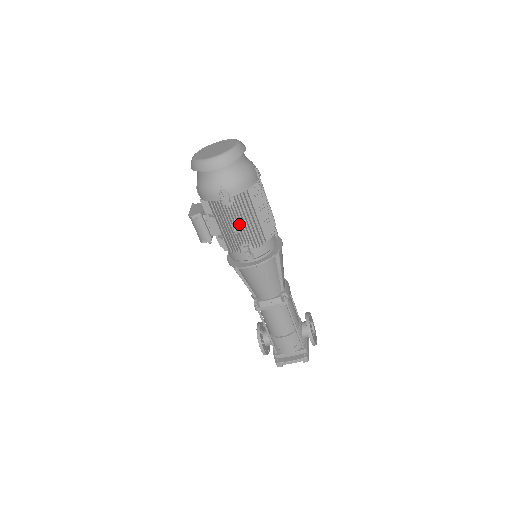
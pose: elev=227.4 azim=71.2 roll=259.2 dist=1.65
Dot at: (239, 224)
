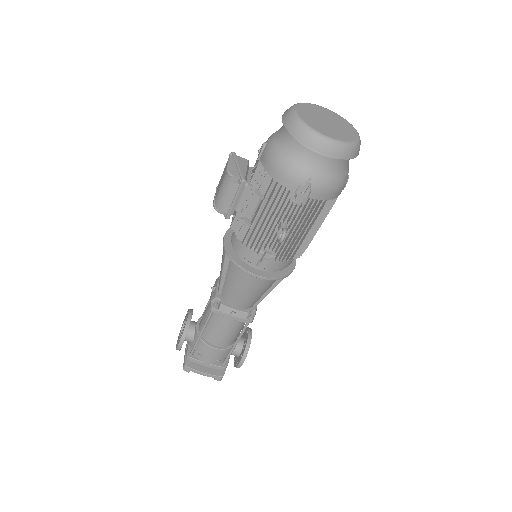
Dot at: (286, 227)
